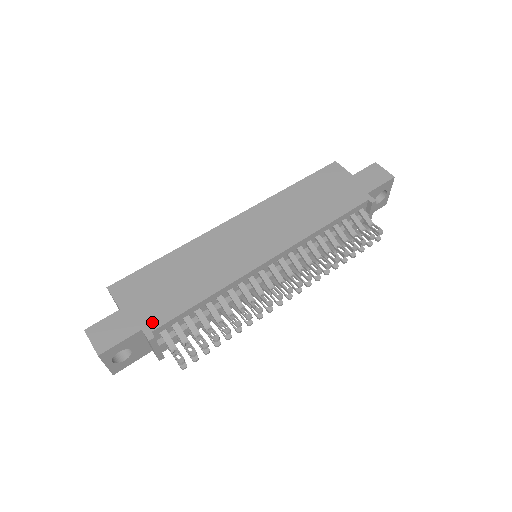
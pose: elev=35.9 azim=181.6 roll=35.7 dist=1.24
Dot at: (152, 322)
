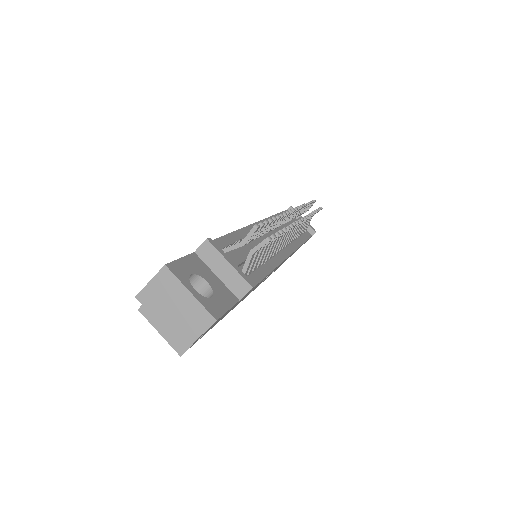
Dot at: occluded
